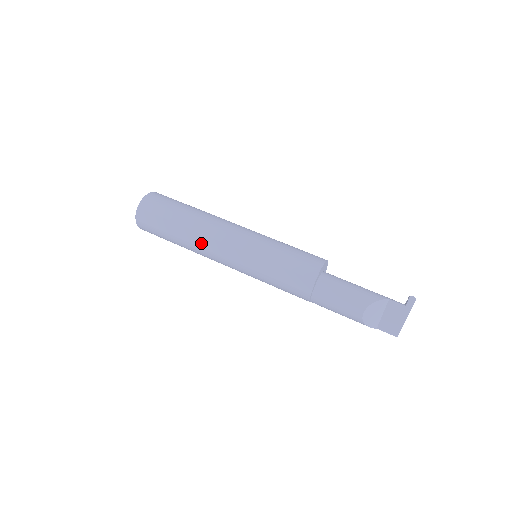
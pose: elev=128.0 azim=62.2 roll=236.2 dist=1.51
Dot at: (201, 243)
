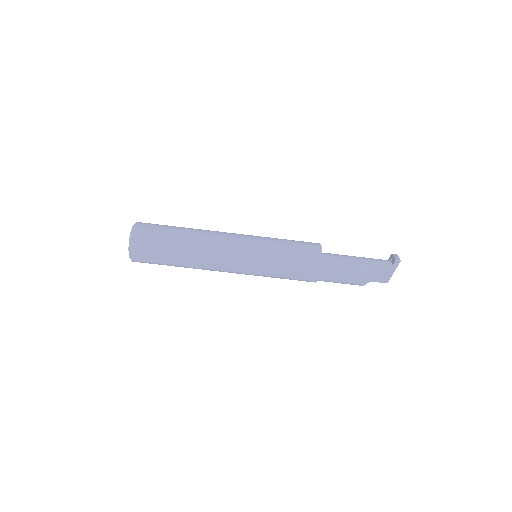
Dot at: (206, 266)
